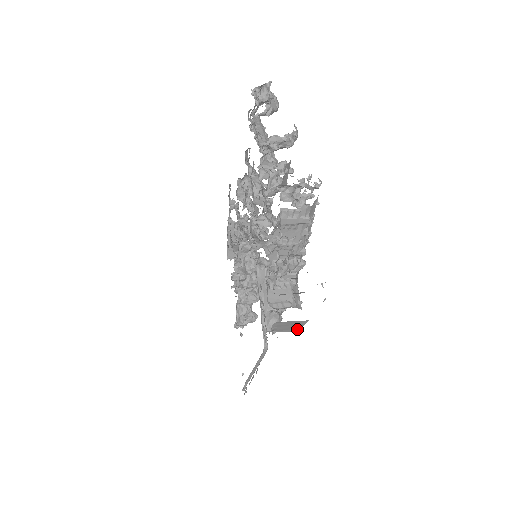
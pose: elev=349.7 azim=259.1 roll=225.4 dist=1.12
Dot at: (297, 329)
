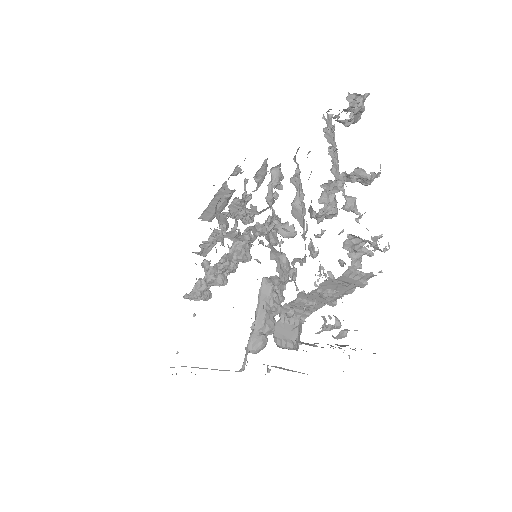
Dot at: occluded
